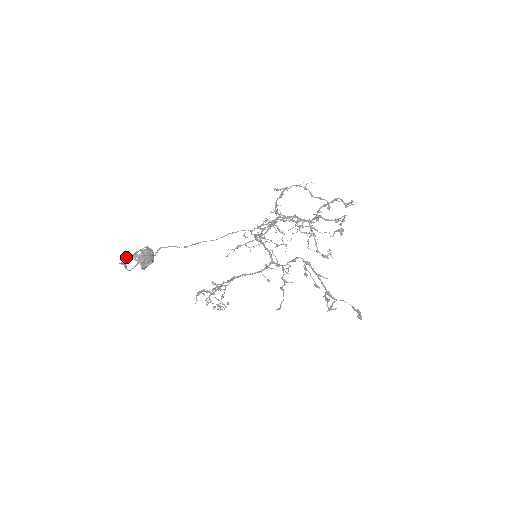
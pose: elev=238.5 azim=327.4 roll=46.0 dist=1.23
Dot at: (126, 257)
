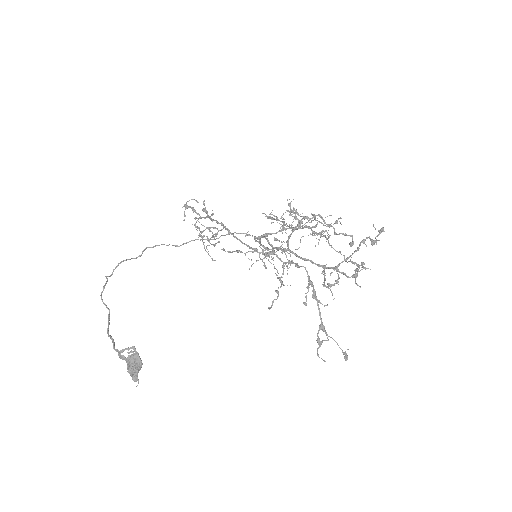
Dot at: (110, 338)
